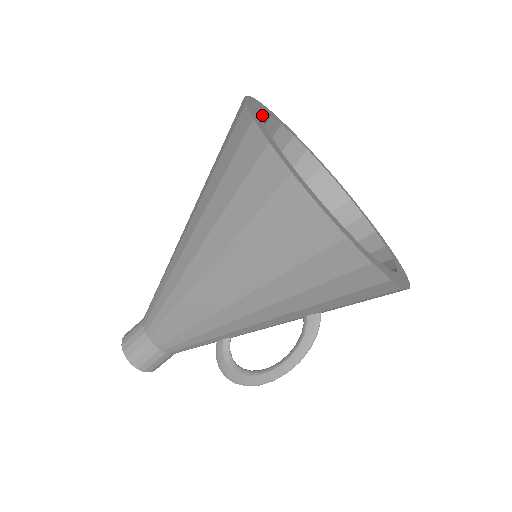
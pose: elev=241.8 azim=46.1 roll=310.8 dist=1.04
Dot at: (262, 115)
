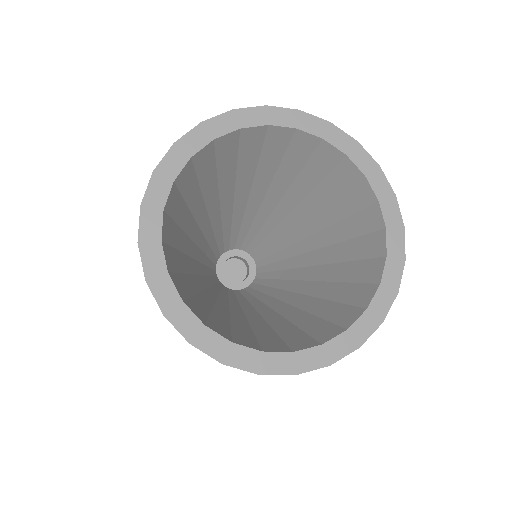
Dot at: (218, 140)
